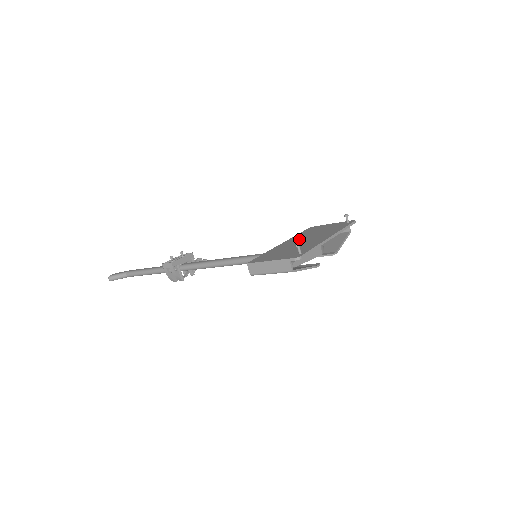
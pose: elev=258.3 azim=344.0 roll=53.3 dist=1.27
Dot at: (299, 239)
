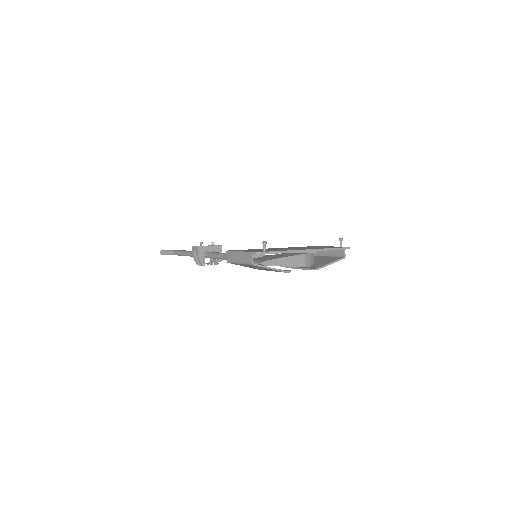
Dot at: (289, 248)
